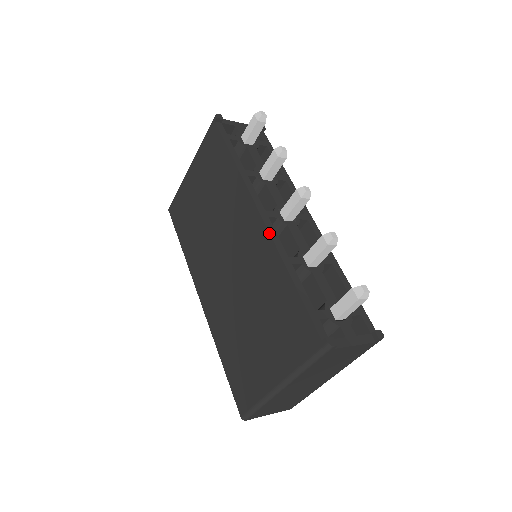
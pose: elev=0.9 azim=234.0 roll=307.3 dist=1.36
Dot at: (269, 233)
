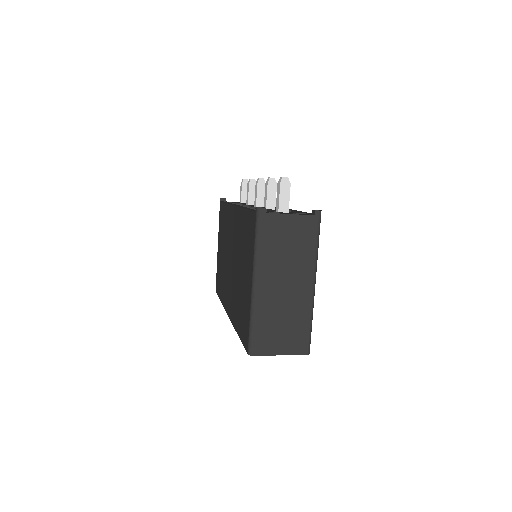
Dot at: (237, 206)
